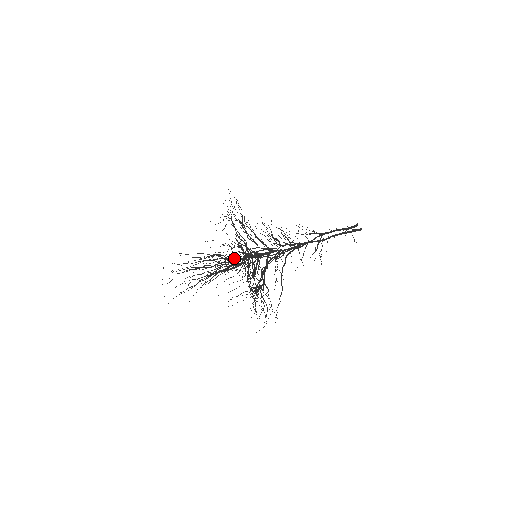
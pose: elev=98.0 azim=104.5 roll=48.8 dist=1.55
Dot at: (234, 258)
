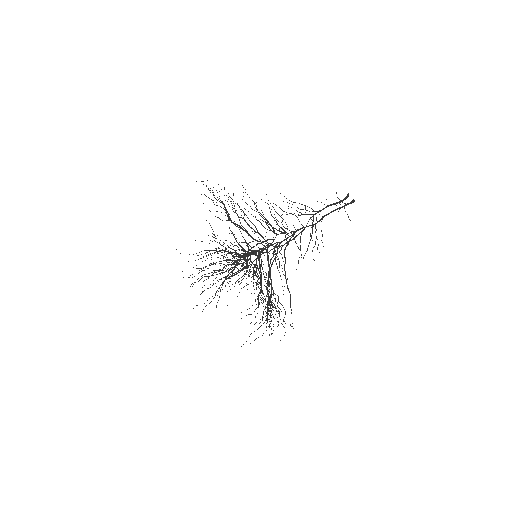
Dot at: (236, 253)
